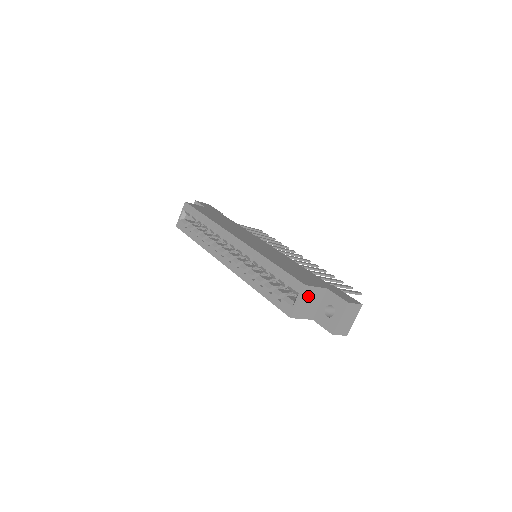
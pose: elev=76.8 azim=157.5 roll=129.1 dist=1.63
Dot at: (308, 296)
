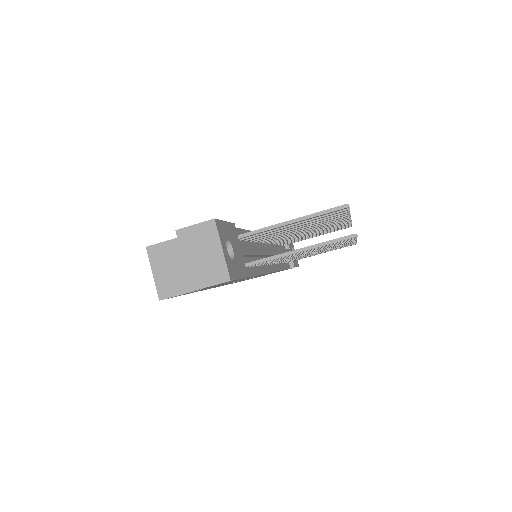
Dot at: (165, 259)
